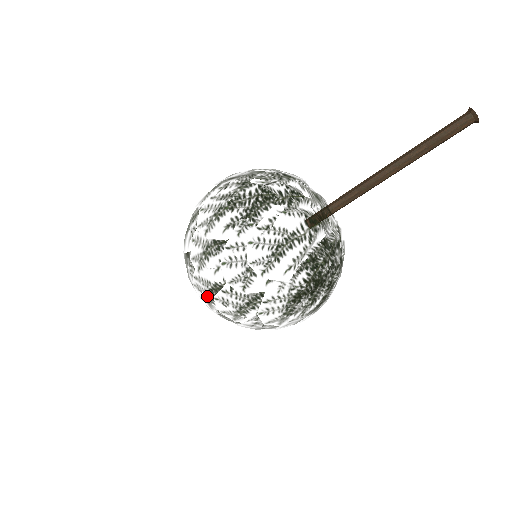
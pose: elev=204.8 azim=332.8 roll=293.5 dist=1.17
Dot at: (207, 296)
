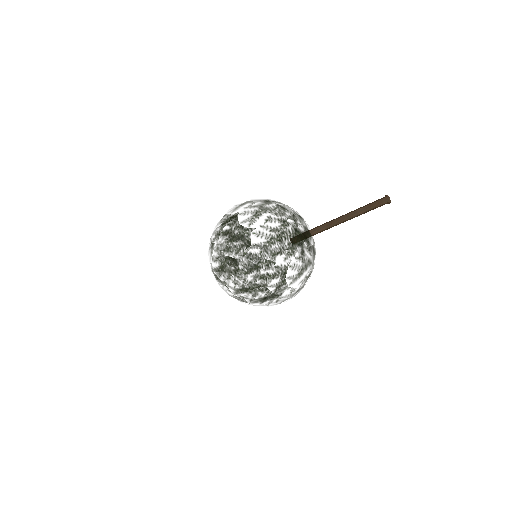
Dot at: (241, 288)
